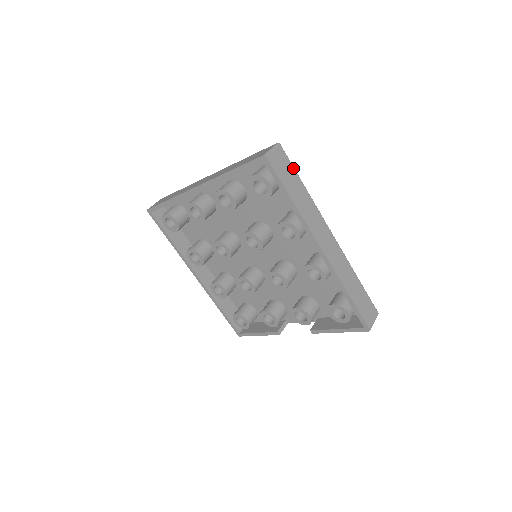
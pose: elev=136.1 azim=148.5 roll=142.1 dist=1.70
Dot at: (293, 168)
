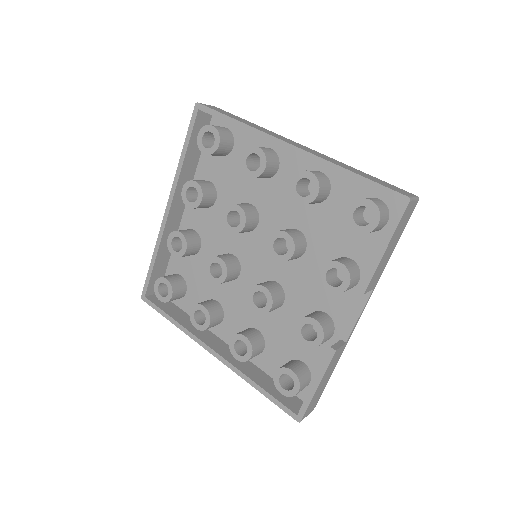
Dot at: (234, 115)
